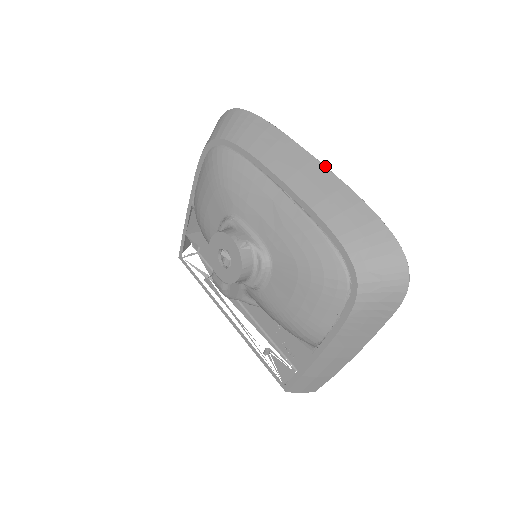
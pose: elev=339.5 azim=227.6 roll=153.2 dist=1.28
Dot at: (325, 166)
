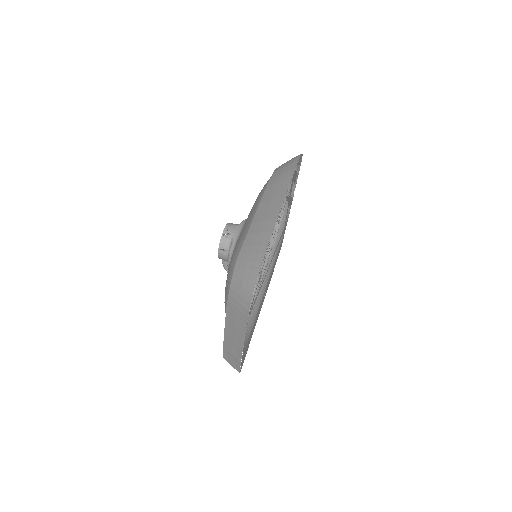
Dot at: occluded
